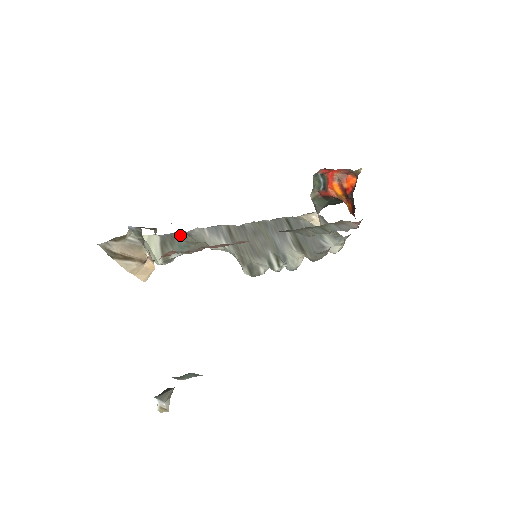
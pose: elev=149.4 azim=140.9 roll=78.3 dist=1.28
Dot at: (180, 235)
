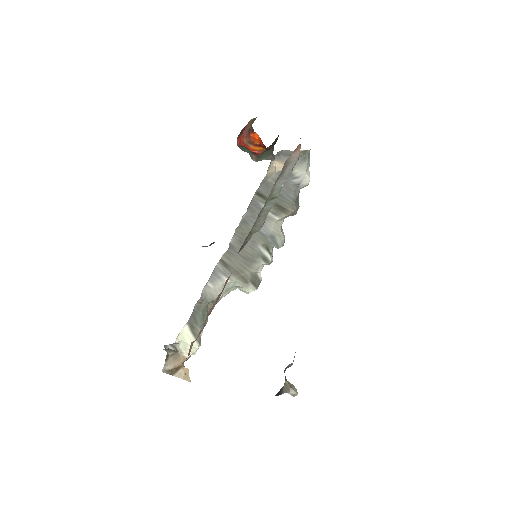
Dot at: (197, 309)
